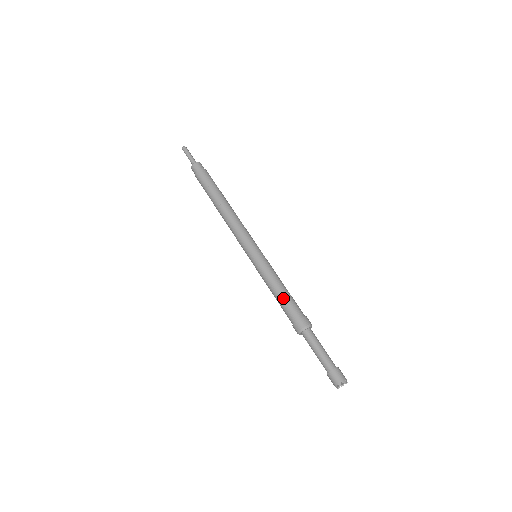
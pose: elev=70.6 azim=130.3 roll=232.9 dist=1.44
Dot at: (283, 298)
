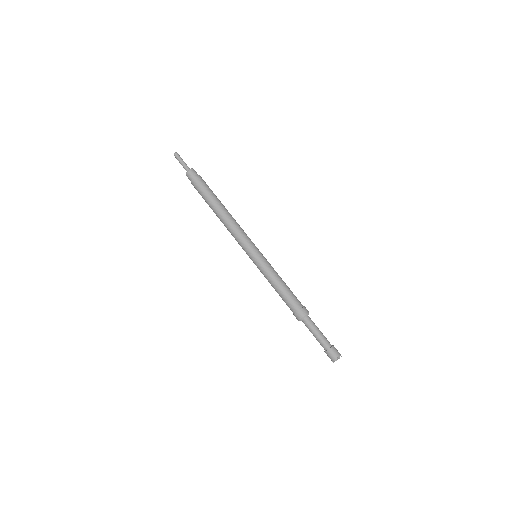
Dot at: (281, 296)
